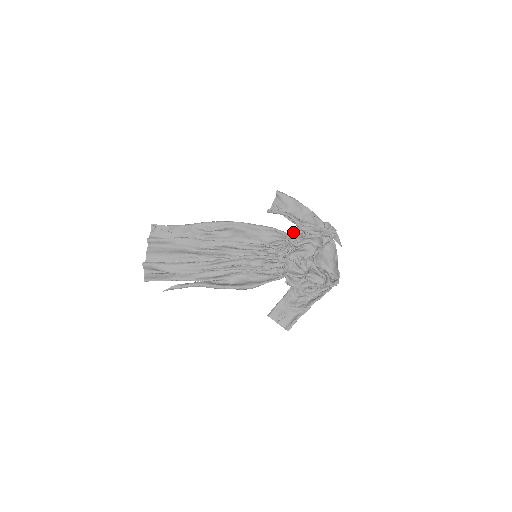
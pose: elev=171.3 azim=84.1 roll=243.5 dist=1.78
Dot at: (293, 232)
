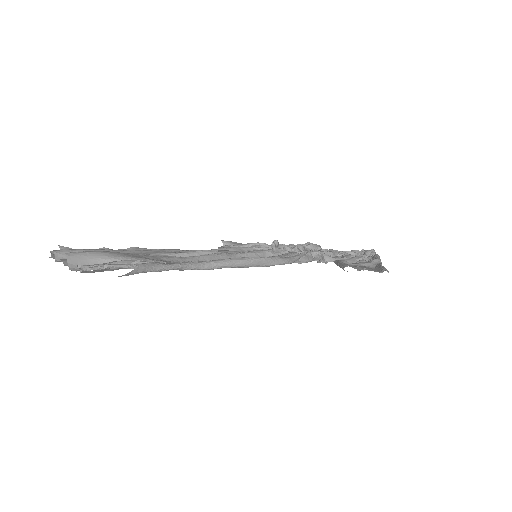
Dot at: (278, 244)
